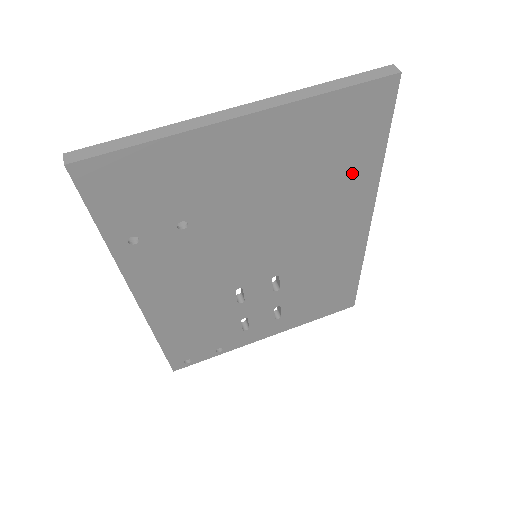
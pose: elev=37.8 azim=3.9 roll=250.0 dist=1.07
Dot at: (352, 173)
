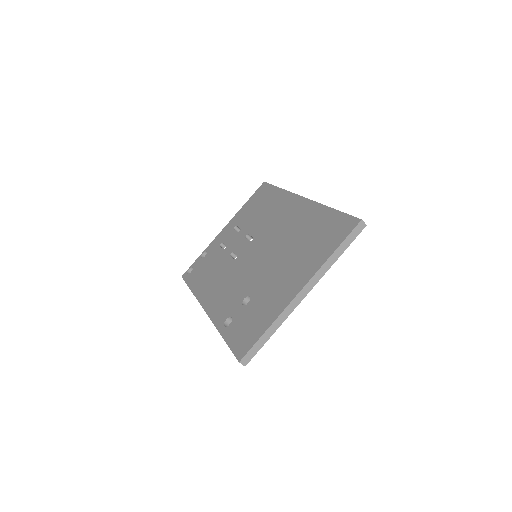
Dot at: occluded
